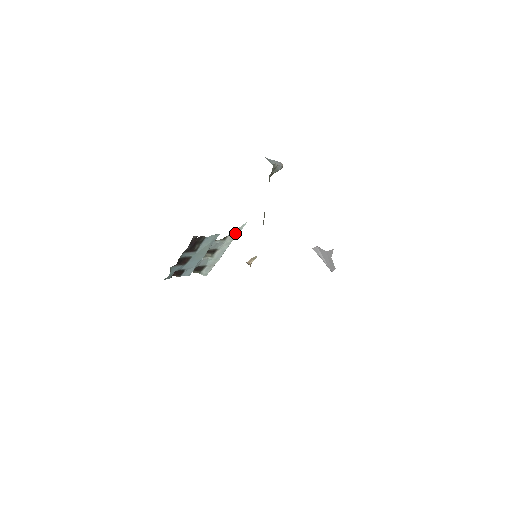
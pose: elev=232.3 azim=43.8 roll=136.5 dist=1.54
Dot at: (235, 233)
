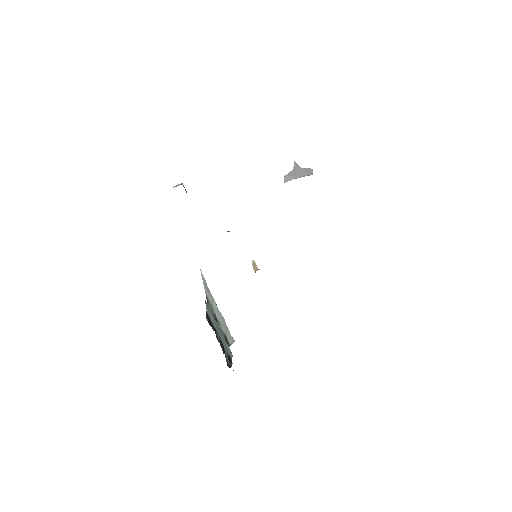
Dot at: (206, 288)
